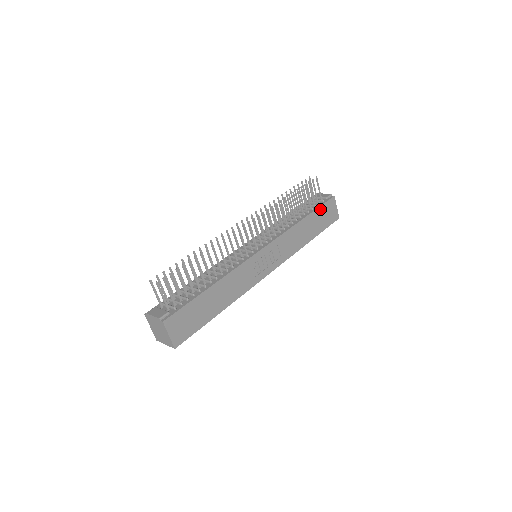
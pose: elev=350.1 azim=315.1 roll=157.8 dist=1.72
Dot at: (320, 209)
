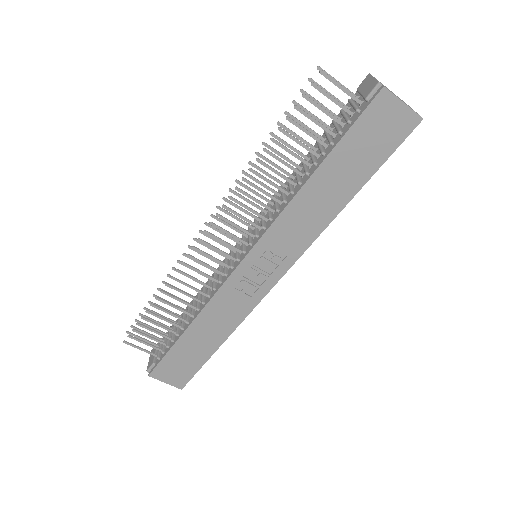
Dot at: (349, 137)
